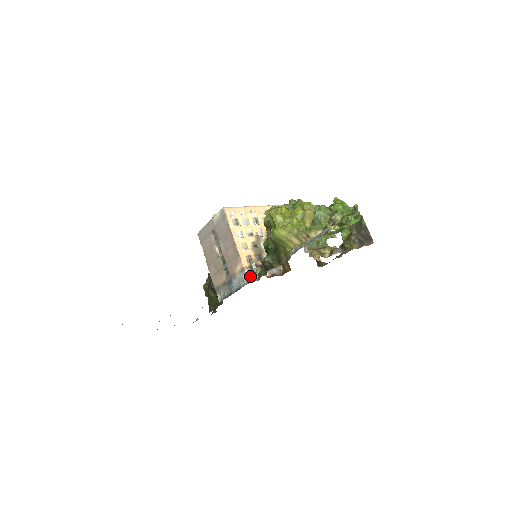
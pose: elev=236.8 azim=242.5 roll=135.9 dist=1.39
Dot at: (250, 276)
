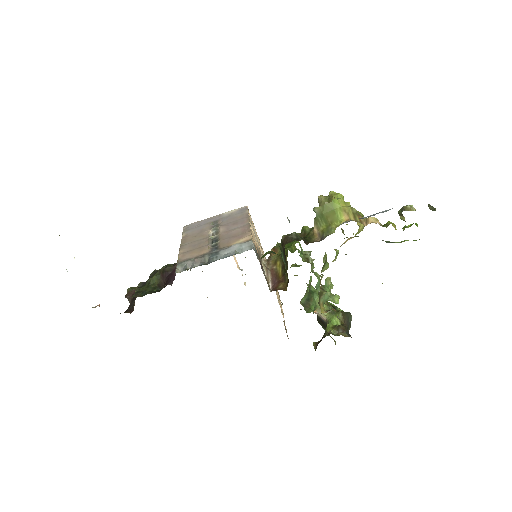
Dot at: (254, 249)
